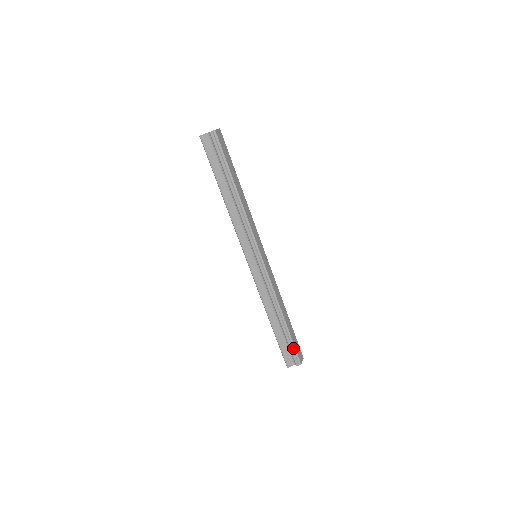
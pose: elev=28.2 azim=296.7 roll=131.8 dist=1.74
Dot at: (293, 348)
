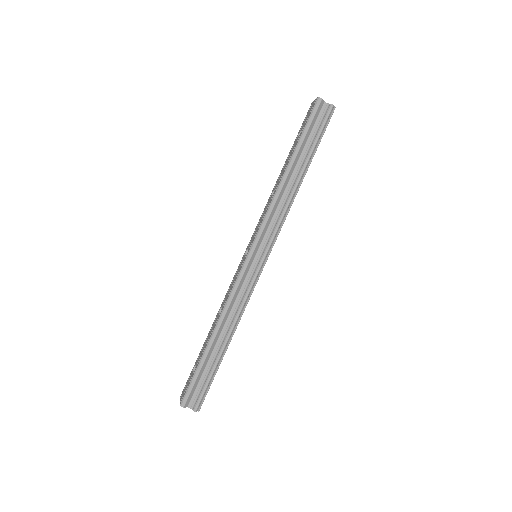
Dot at: (208, 386)
